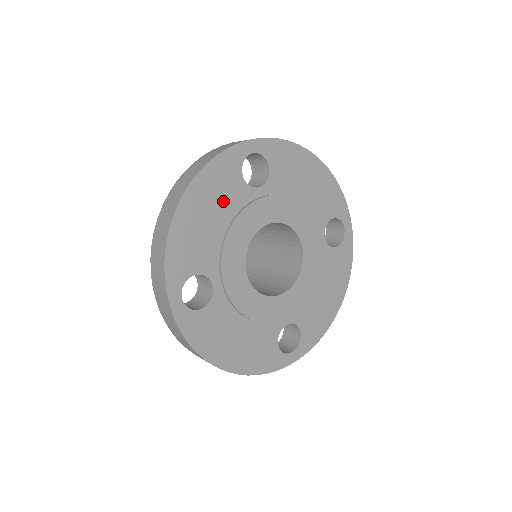
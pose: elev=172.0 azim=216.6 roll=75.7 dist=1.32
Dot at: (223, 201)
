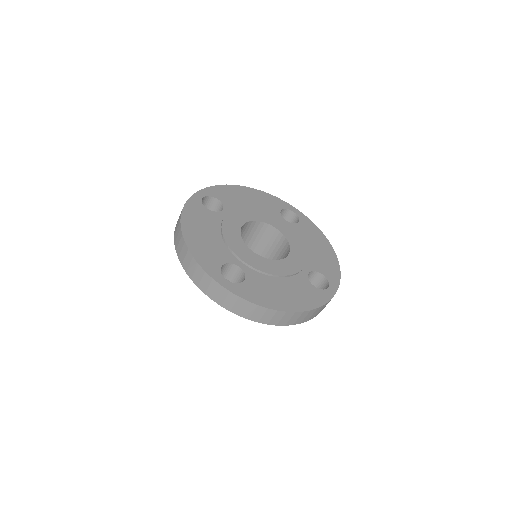
Dot at: (207, 224)
